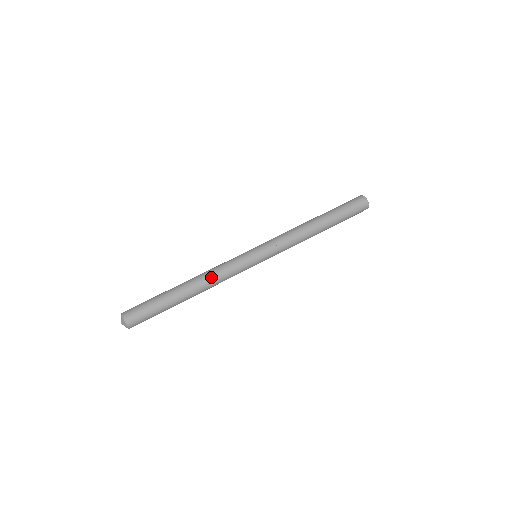
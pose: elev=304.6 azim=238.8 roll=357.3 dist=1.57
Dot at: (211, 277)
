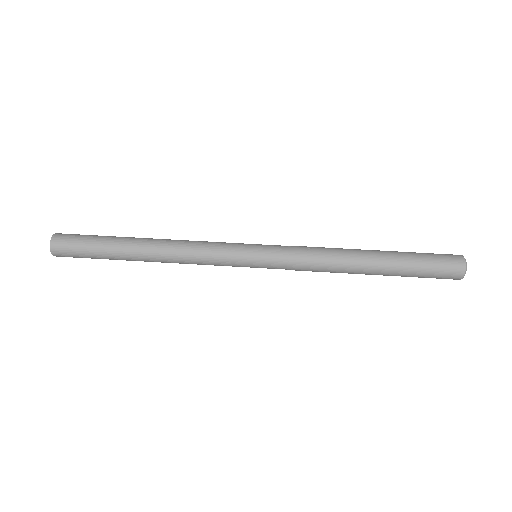
Dot at: (179, 246)
